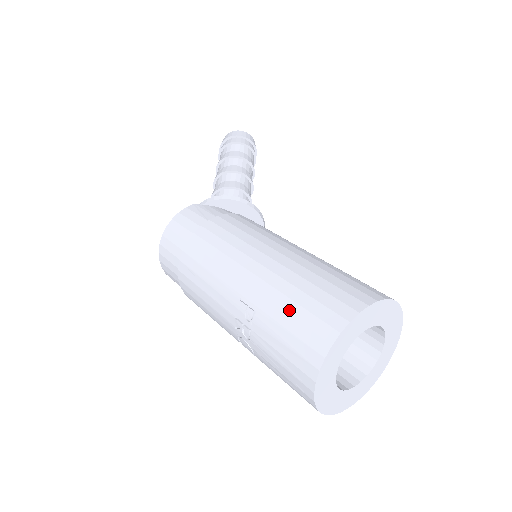
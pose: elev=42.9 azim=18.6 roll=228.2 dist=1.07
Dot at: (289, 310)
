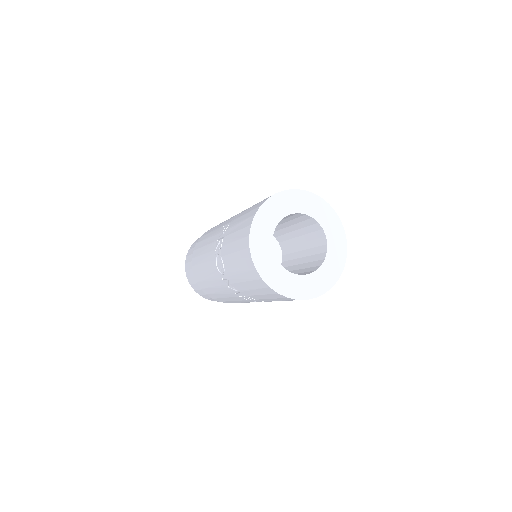
Dot at: (250, 207)
